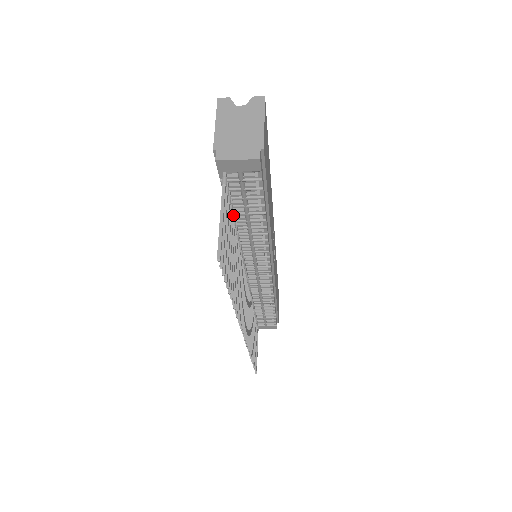
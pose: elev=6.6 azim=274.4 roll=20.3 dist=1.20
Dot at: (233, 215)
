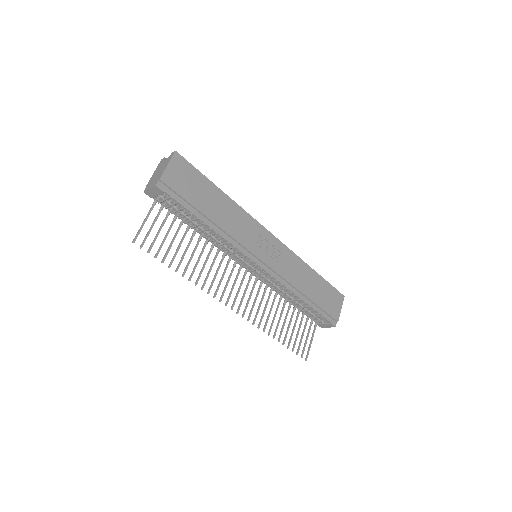
Dot at: (181, 223)
